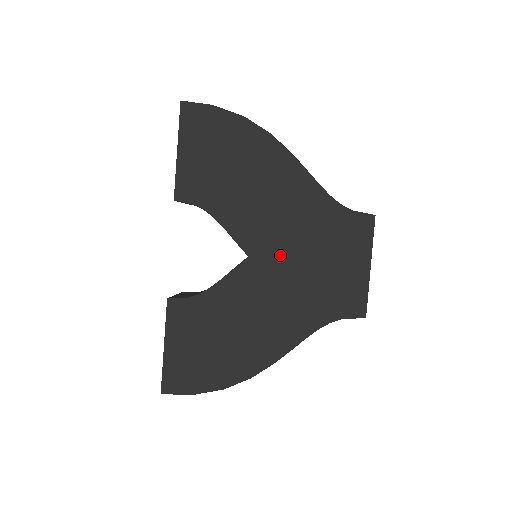
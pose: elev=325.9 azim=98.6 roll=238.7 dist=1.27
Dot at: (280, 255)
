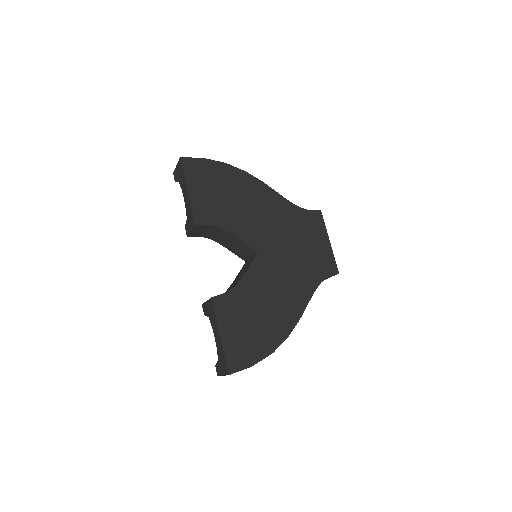
Dot at: (278, 246)
